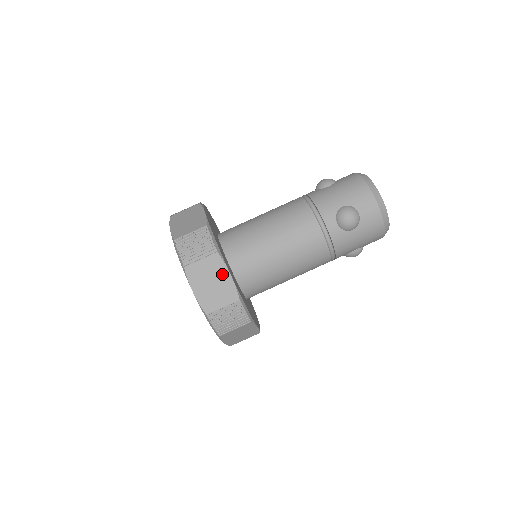
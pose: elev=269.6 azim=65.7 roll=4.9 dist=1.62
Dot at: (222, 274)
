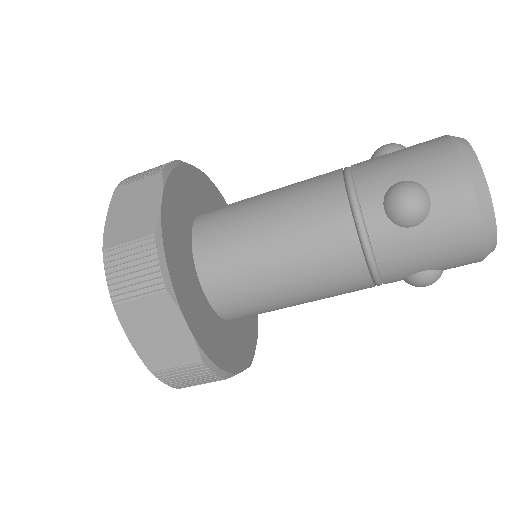
Dot at: occluded
